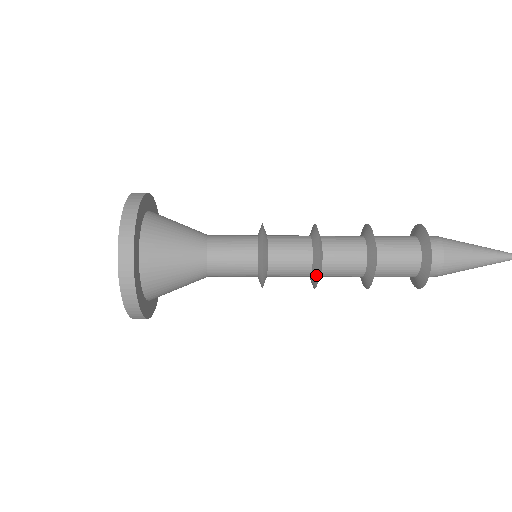
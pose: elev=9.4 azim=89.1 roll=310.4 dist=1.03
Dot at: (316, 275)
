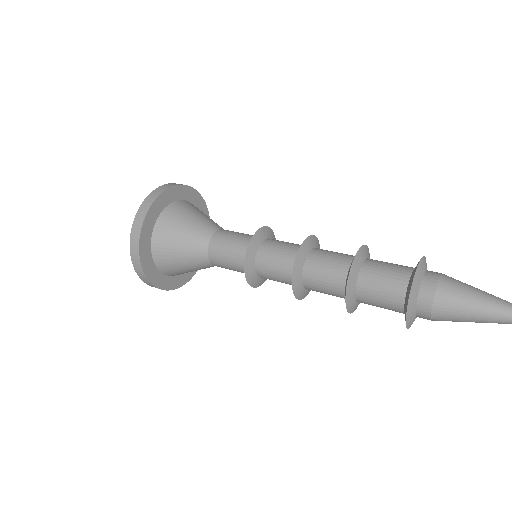
Dot at: (292, 277)
